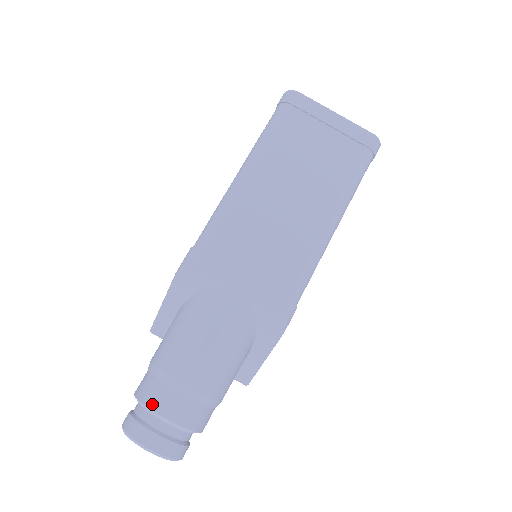
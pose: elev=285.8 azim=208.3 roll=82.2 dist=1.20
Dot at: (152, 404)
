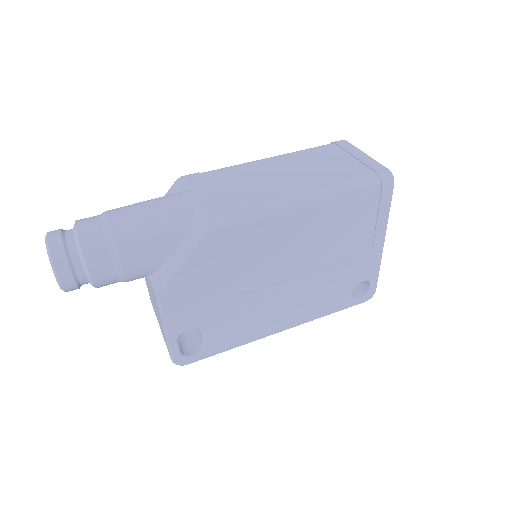
Dot at: (80, 219)
